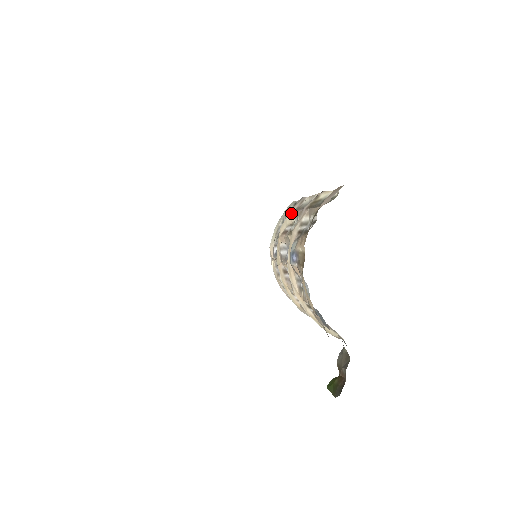
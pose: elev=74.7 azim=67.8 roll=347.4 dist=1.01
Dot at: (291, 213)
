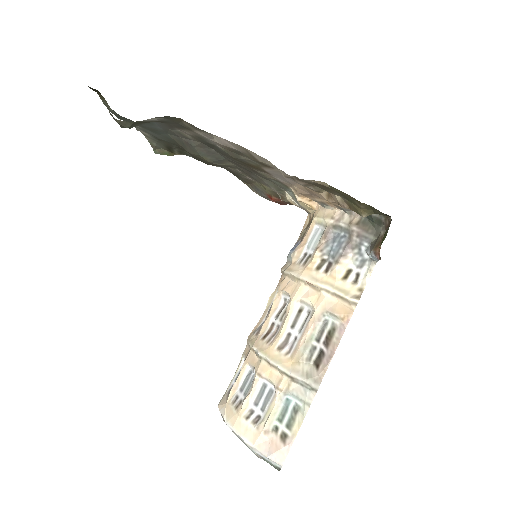
Dot at: occluded
